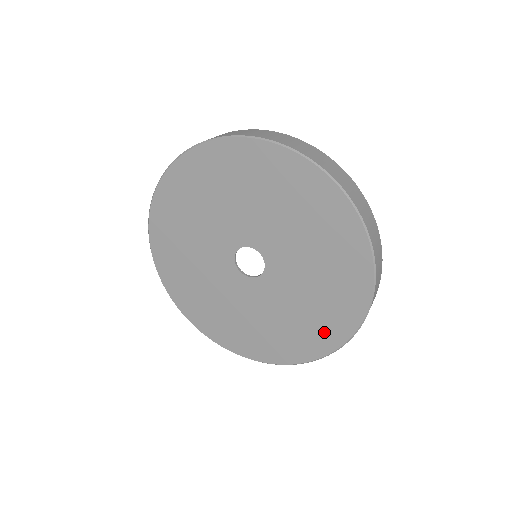
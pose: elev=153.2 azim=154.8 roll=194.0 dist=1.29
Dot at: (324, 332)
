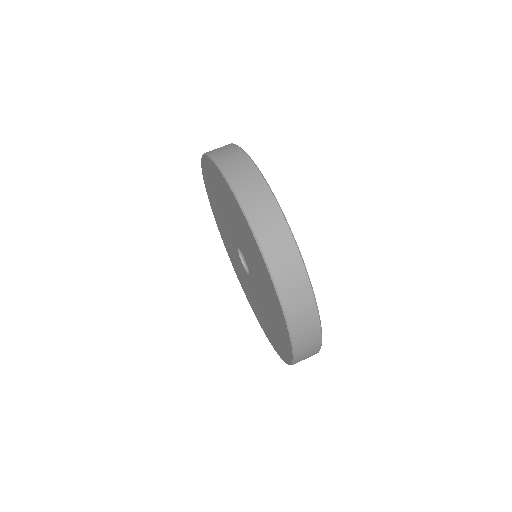
Dot at: (274, 341)
